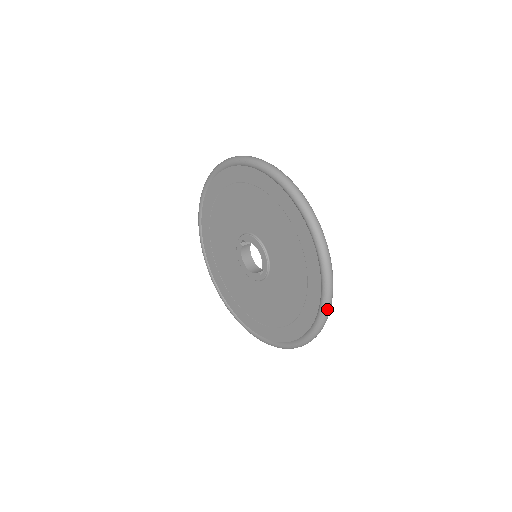
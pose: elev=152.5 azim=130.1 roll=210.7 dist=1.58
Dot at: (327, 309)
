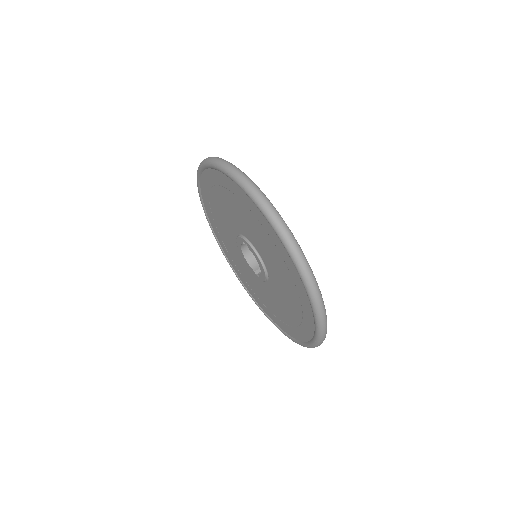
Dot at: occluded
